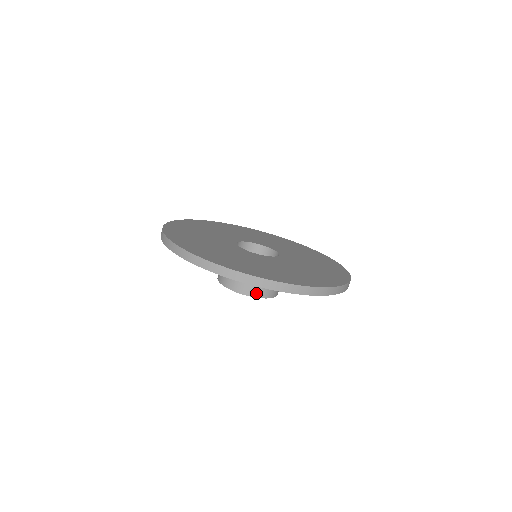
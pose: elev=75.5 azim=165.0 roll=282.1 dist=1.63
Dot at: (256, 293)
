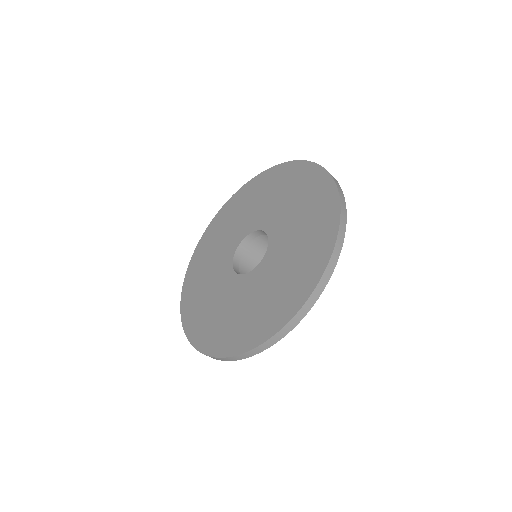
Dot at: occluded
